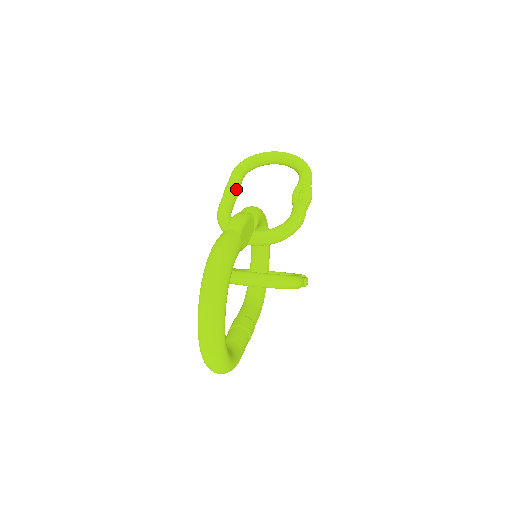
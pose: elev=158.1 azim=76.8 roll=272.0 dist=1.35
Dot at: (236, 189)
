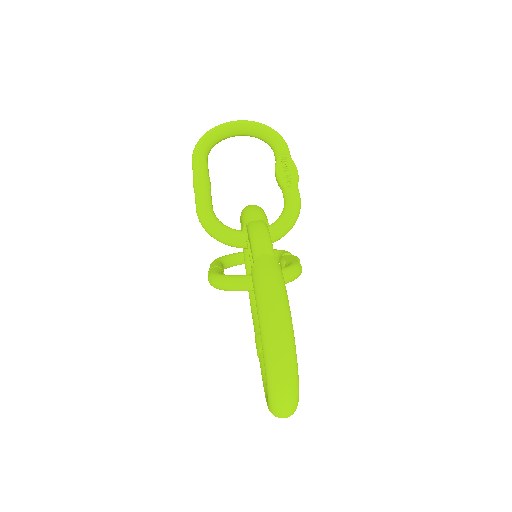
Dot at: (208, 180)
